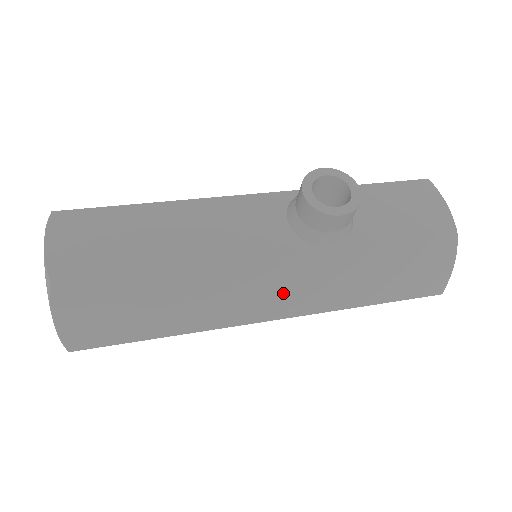
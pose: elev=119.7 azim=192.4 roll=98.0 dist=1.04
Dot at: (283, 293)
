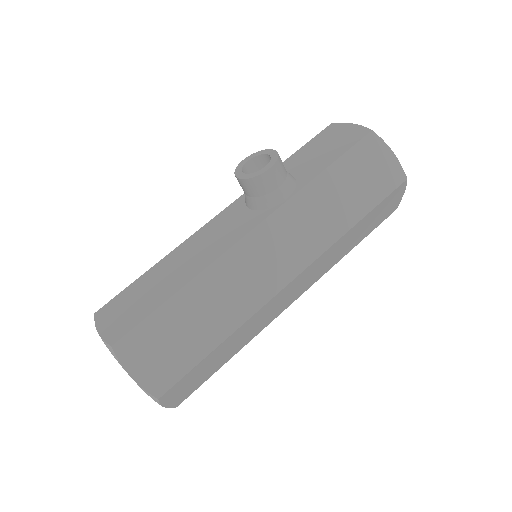
Dot at: (282, 254)
